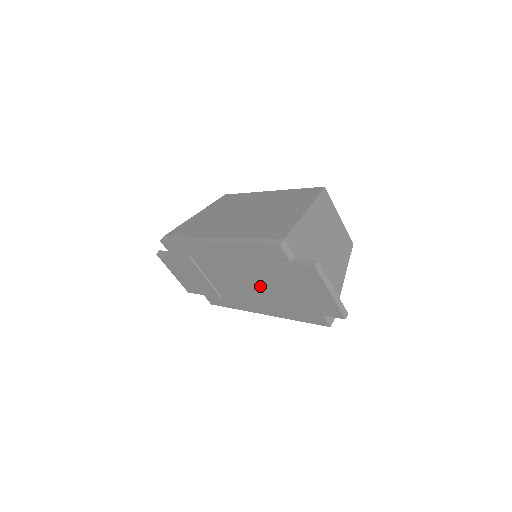
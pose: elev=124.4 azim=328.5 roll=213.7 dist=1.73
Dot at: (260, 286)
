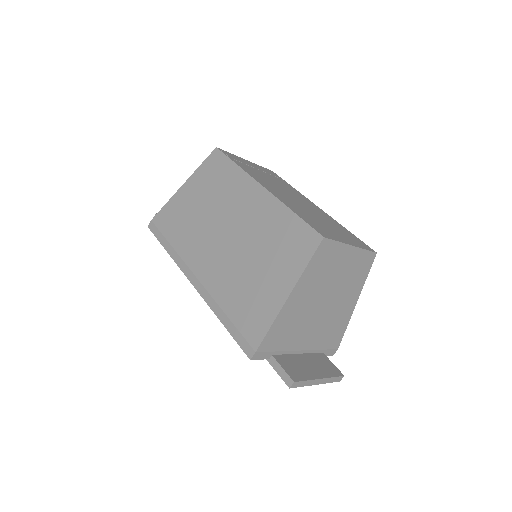
Dot at: occluded
